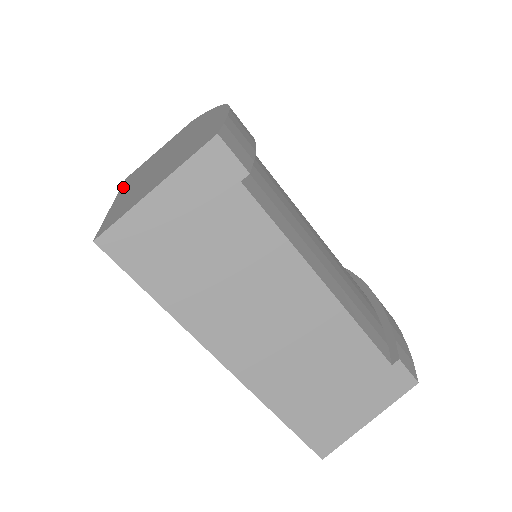
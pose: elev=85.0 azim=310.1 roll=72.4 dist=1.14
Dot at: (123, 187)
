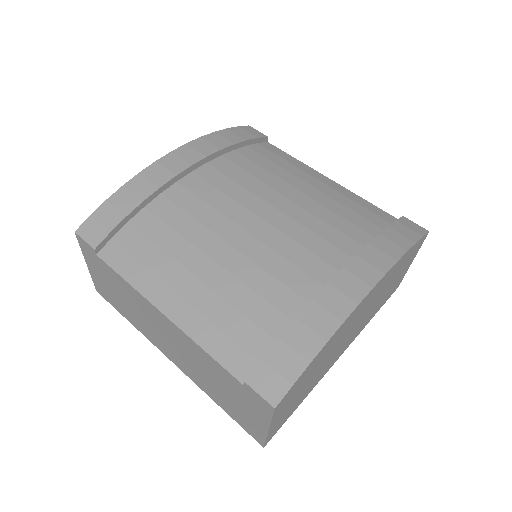
Dot at: occluded
